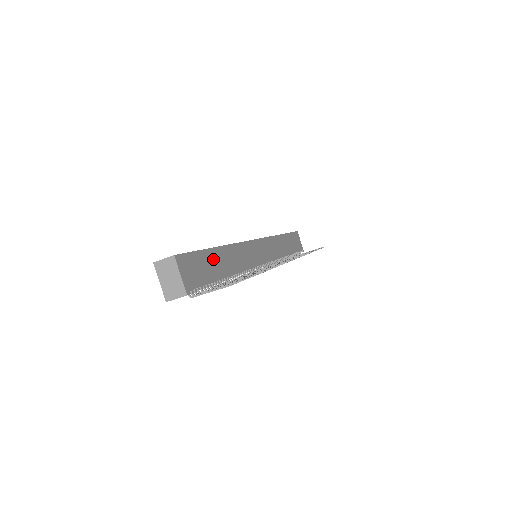
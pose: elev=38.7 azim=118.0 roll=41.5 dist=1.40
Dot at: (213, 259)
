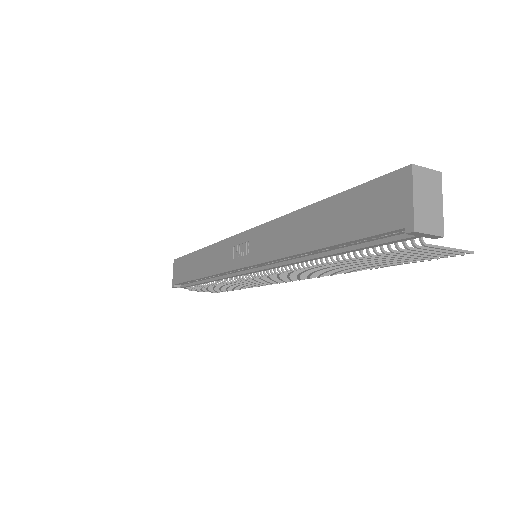
Dot at: occluded
